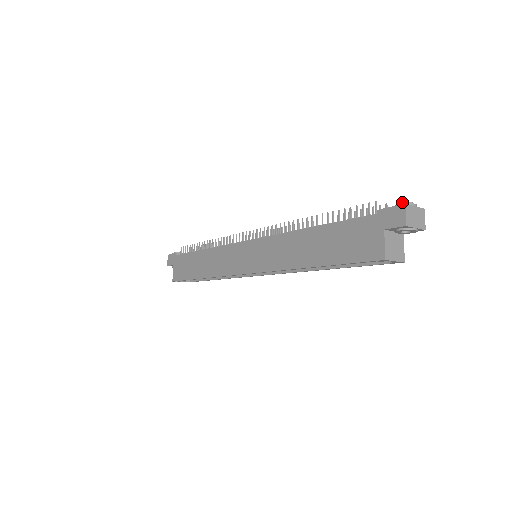
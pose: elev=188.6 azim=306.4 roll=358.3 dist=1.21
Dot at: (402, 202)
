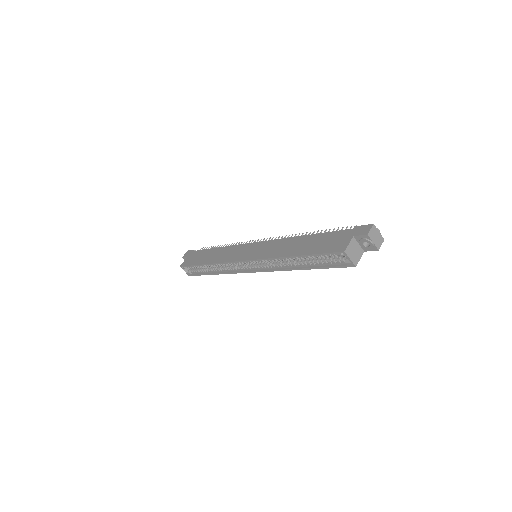
Dot at: occluded
